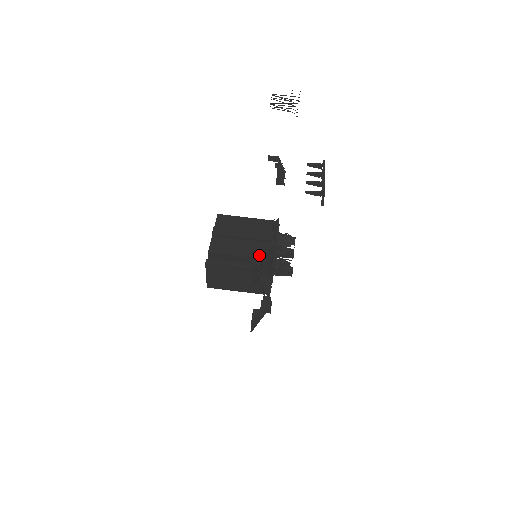
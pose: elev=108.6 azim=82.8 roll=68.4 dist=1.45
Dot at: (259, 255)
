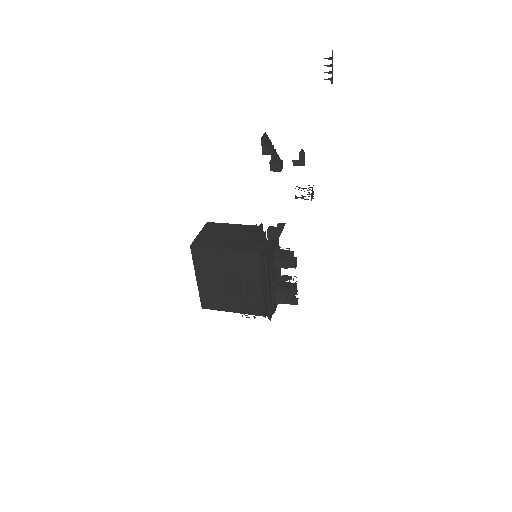
Dot at: occluded
